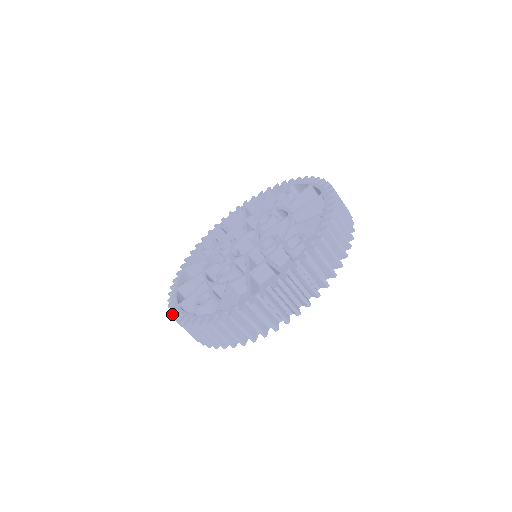
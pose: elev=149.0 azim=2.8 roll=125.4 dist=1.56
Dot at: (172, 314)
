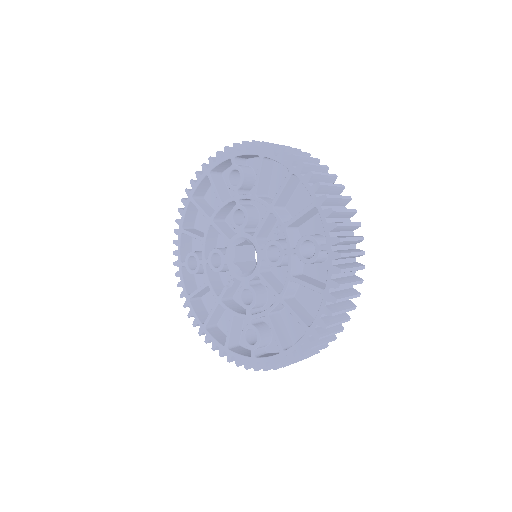
Dot at: (228, 360)
